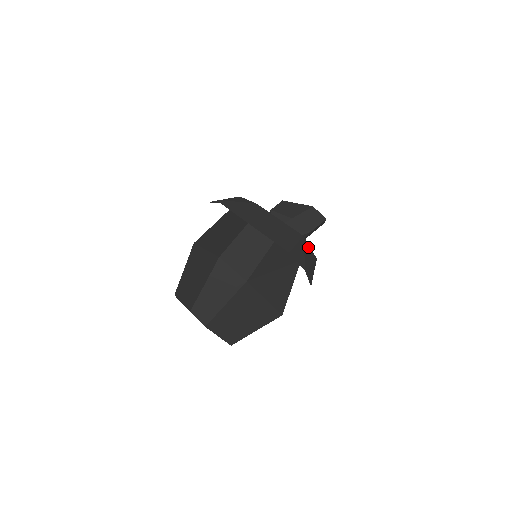
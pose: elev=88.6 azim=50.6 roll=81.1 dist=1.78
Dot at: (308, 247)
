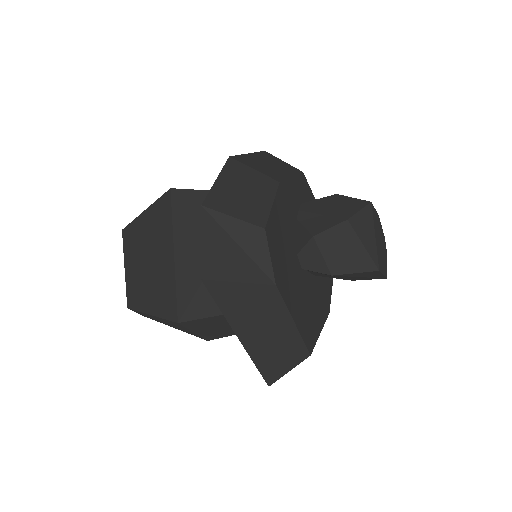
Dot at: occluded
